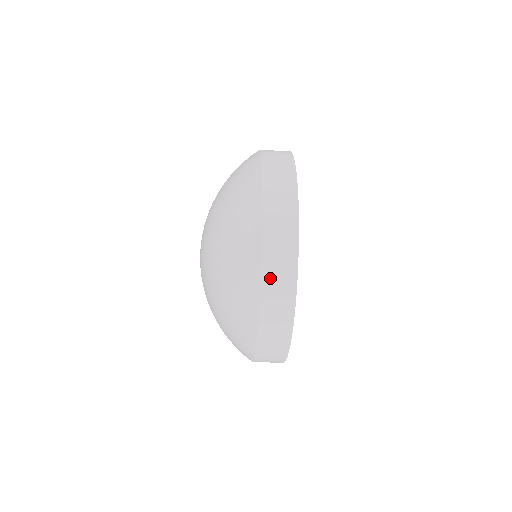
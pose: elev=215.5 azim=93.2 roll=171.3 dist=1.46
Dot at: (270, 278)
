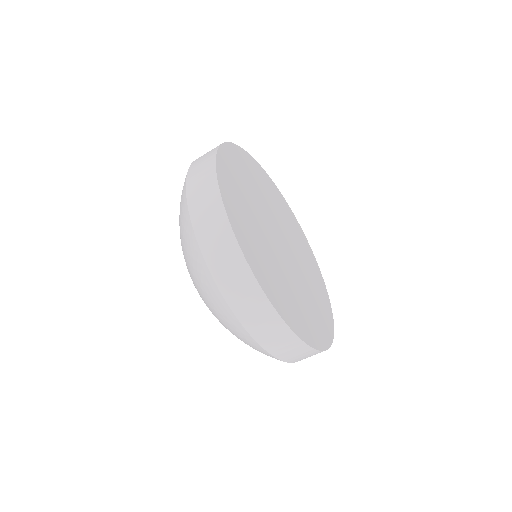
Dot at: (226, 281)
